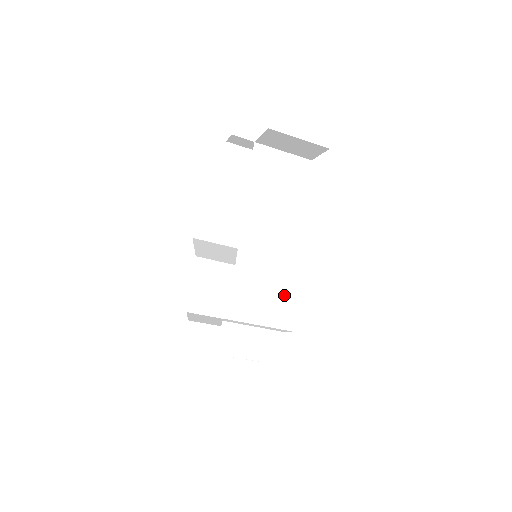
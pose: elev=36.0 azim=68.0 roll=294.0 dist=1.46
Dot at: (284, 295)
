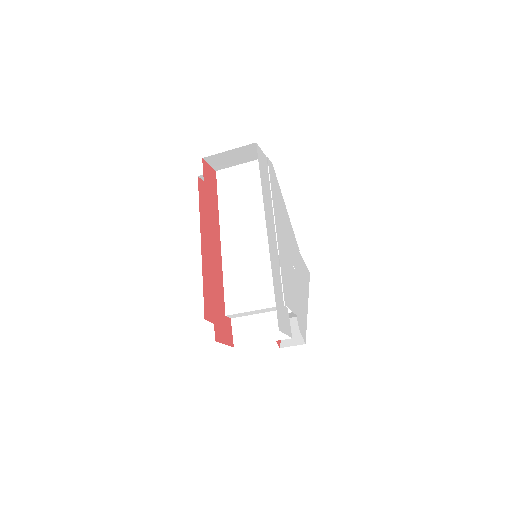
Dot at: (269, 278)
